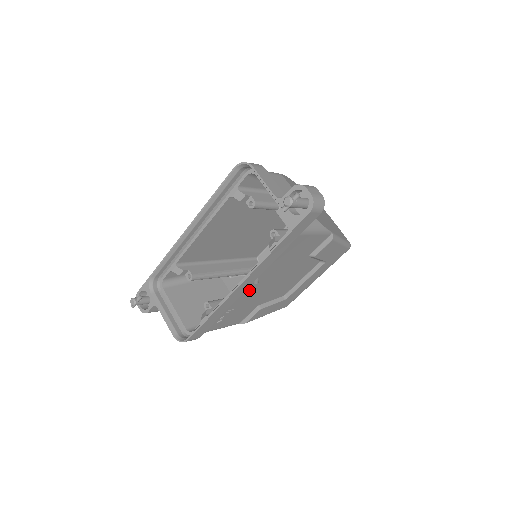
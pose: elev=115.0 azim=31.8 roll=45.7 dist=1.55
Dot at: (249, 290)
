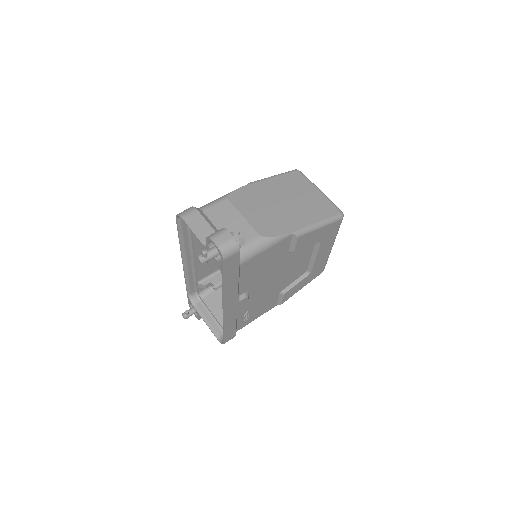
Dot at: (242, 303)
